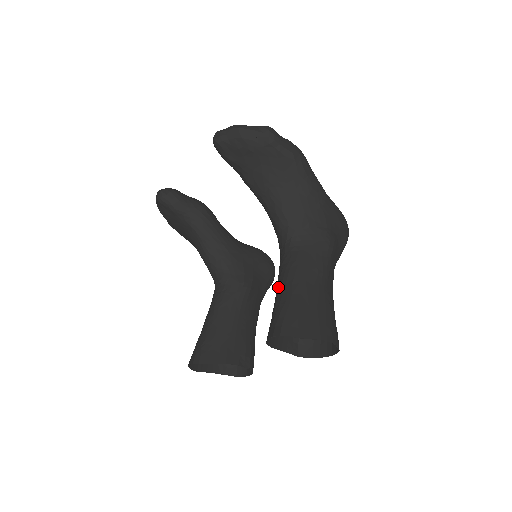
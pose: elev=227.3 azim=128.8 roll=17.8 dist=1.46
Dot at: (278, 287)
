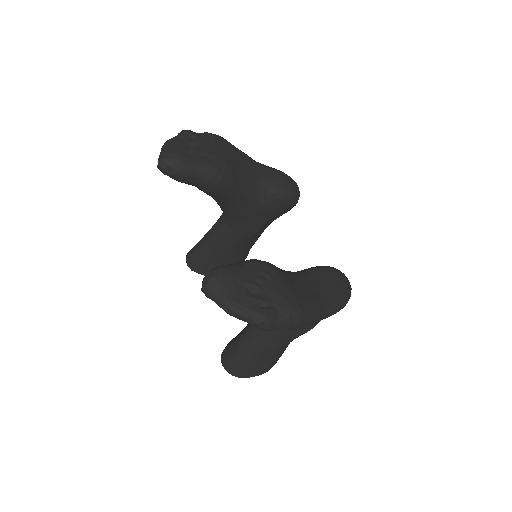
Dot at: (244, 337)
